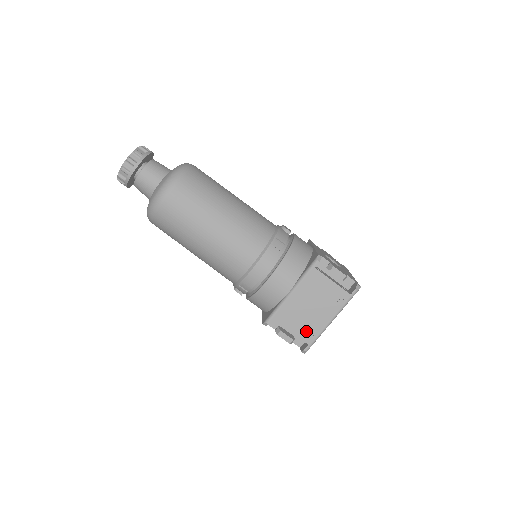
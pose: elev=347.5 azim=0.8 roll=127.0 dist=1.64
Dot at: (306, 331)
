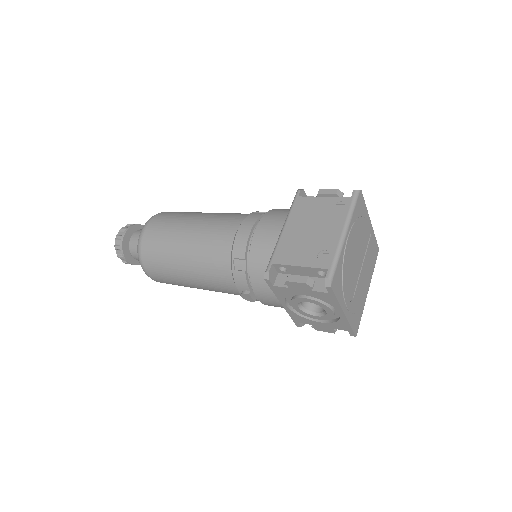
Dot at: (318, 257)
